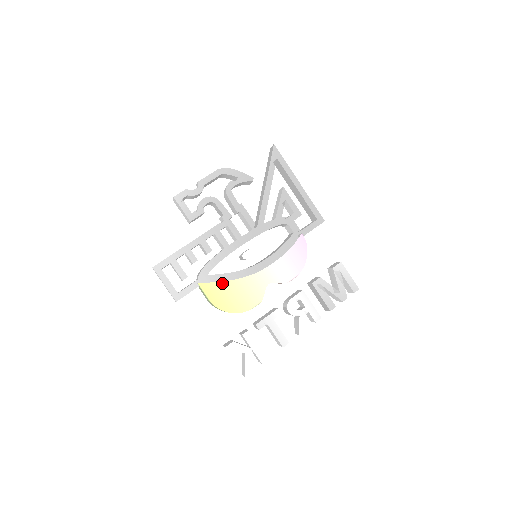
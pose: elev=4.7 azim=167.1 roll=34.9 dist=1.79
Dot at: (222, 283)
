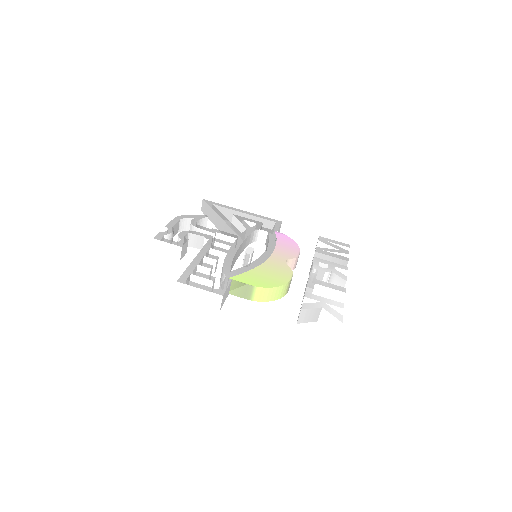
Dot at: (249, 272)
